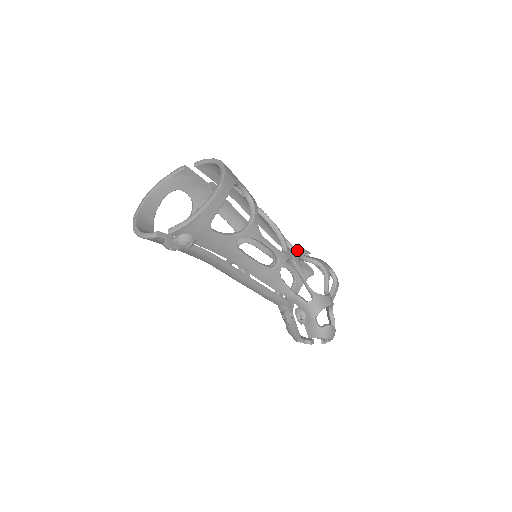
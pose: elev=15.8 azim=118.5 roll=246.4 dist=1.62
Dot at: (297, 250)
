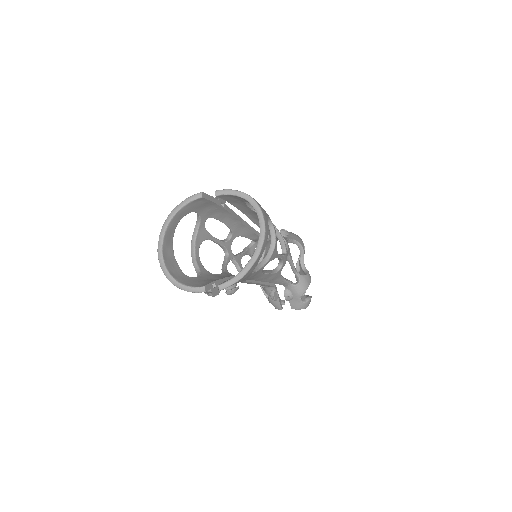
Dot at: (285, 239)
